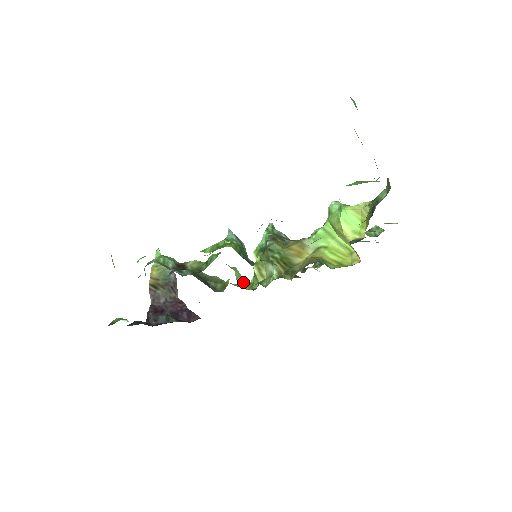
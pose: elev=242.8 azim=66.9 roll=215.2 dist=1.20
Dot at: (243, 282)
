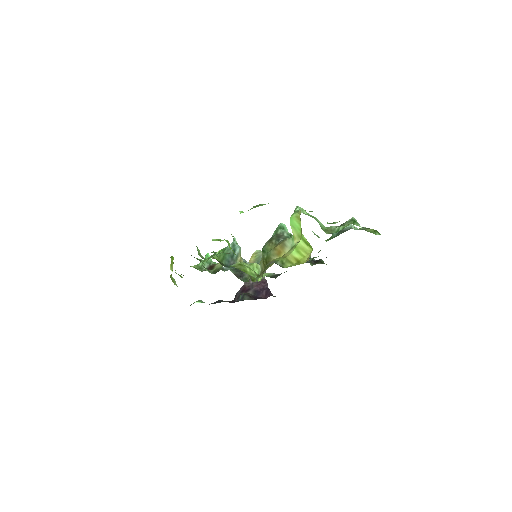
Dot at: occluded
